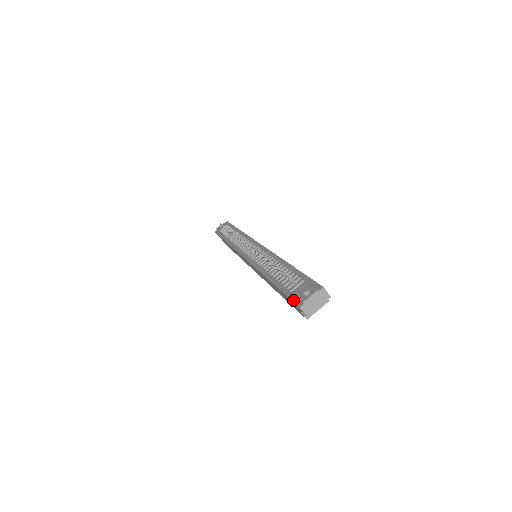
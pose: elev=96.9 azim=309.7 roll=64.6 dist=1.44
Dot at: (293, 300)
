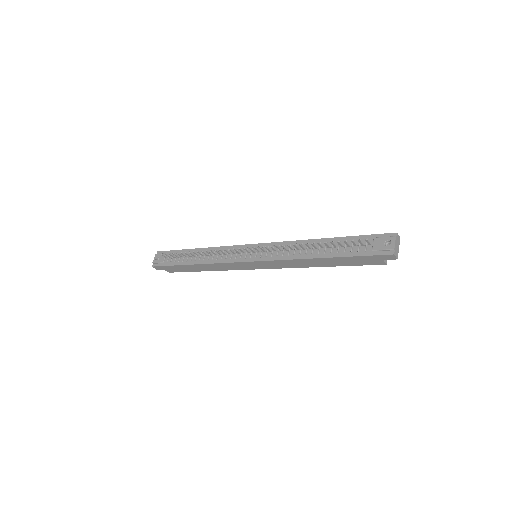
Dot at: (378, 254)
